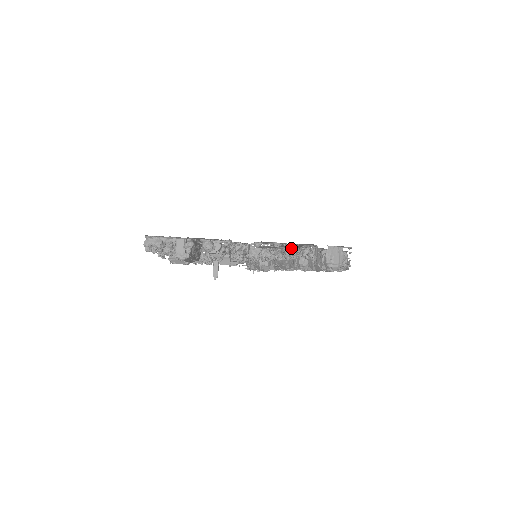
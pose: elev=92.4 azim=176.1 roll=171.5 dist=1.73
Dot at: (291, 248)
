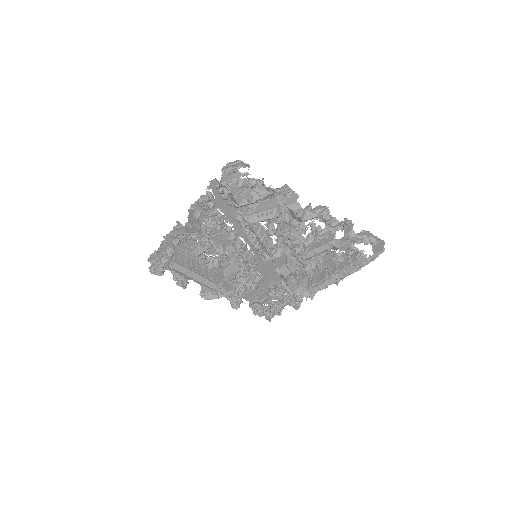
Dot at: (242, 213)
